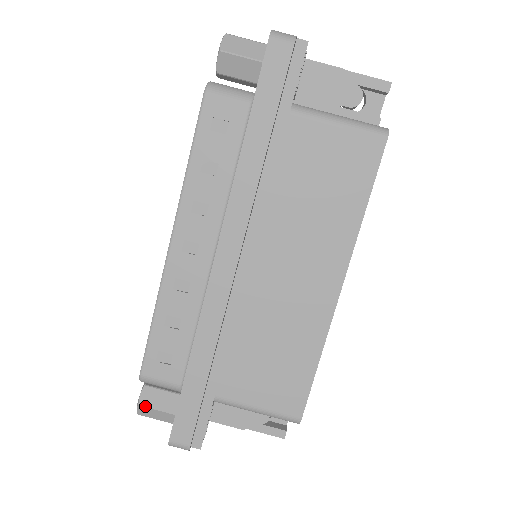
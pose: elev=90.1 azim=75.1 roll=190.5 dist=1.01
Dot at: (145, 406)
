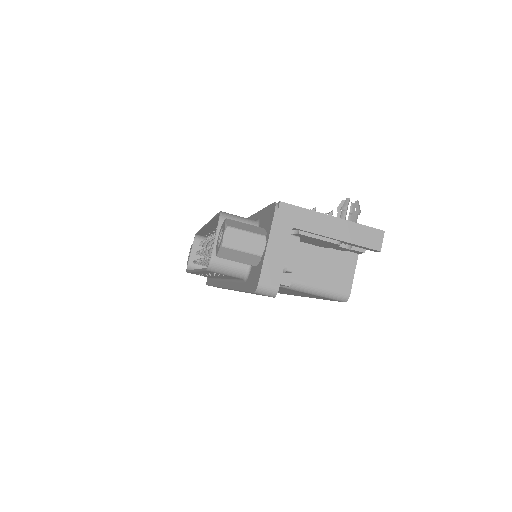
Dot at: occluded
